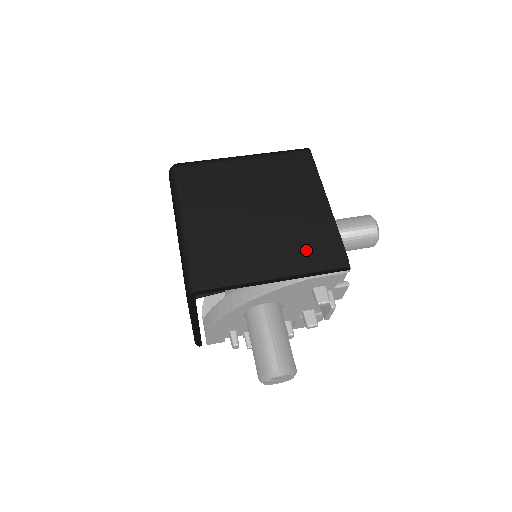
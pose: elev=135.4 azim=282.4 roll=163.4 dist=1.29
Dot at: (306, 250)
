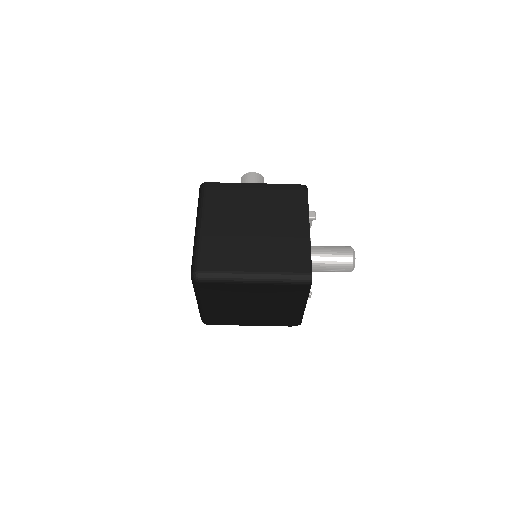
Dot at: (277, 320)
